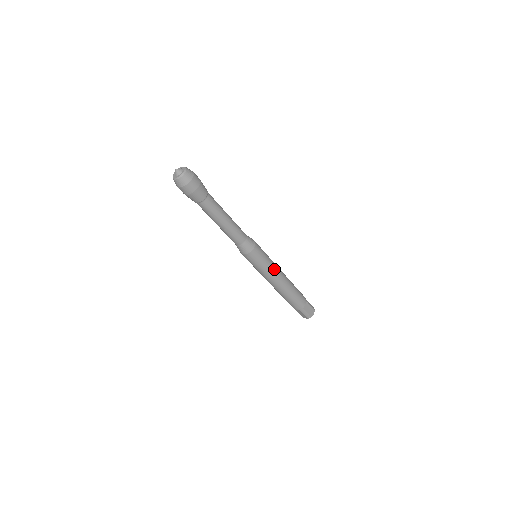
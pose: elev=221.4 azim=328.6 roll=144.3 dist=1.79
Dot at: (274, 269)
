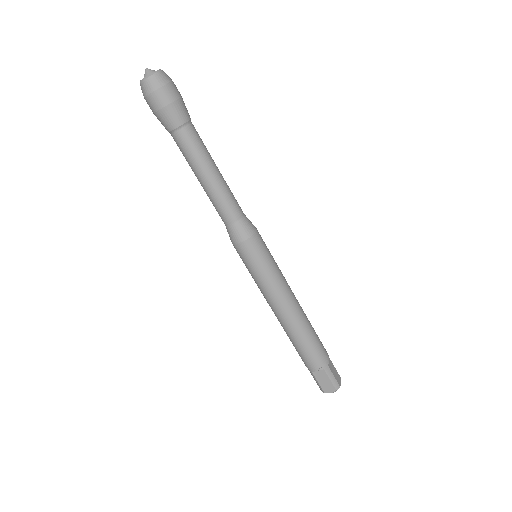
Dot at: (284, 279)
